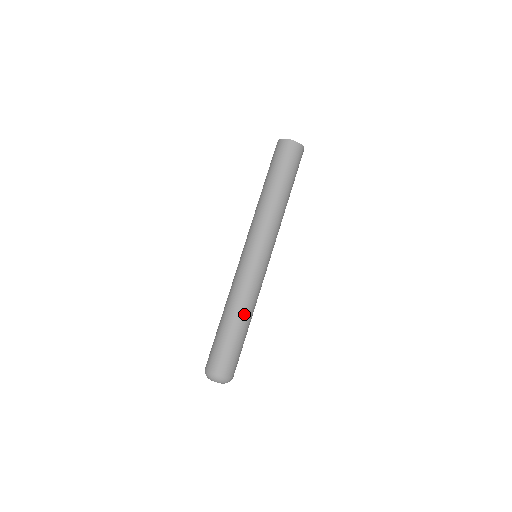
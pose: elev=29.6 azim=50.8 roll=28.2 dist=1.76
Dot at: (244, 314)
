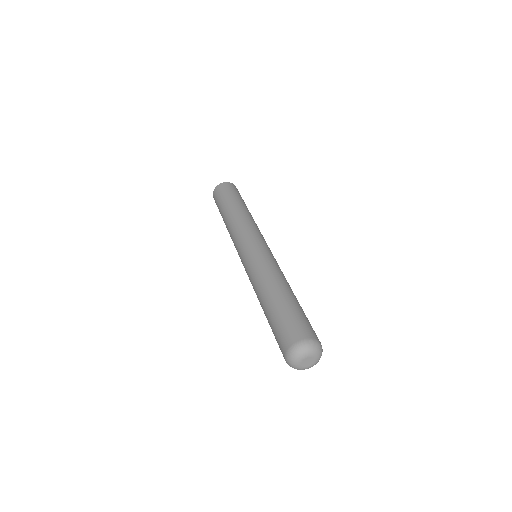
Dot at: occluded
